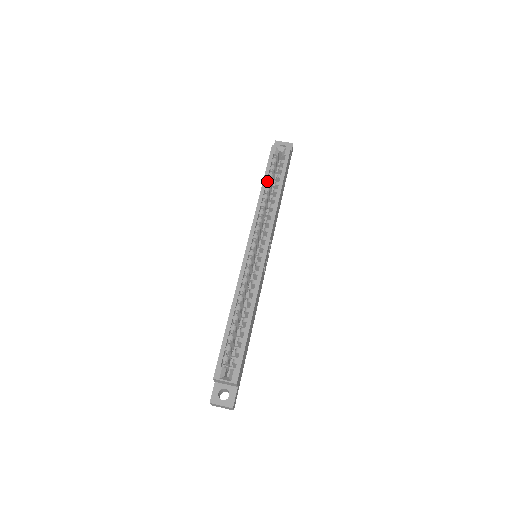
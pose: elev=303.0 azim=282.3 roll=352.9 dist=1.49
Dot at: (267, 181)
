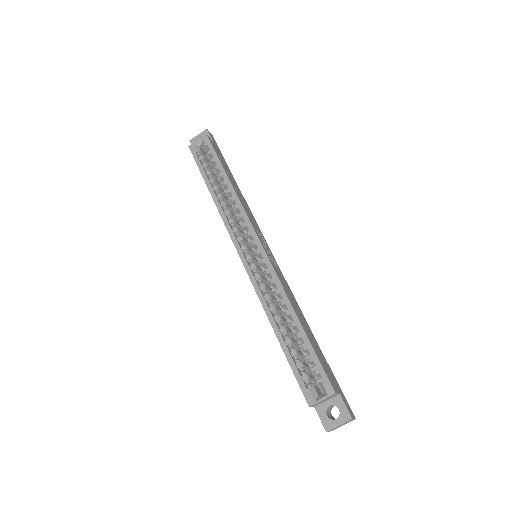
Dot at: (210, 181)
